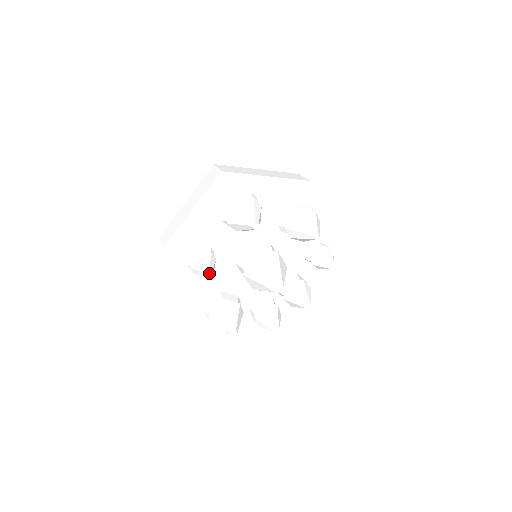
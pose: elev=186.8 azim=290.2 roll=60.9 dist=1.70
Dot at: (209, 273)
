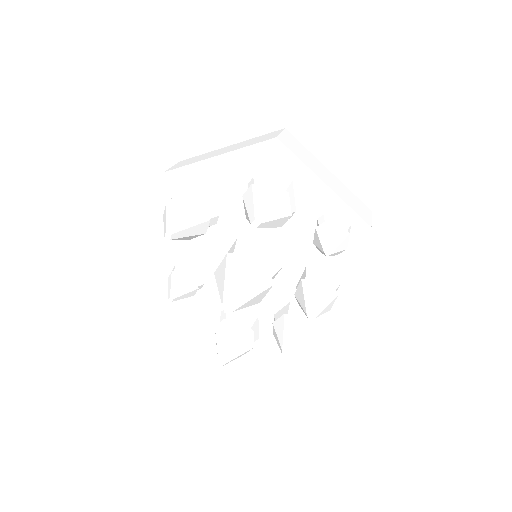
Dot at: (171, 298)
